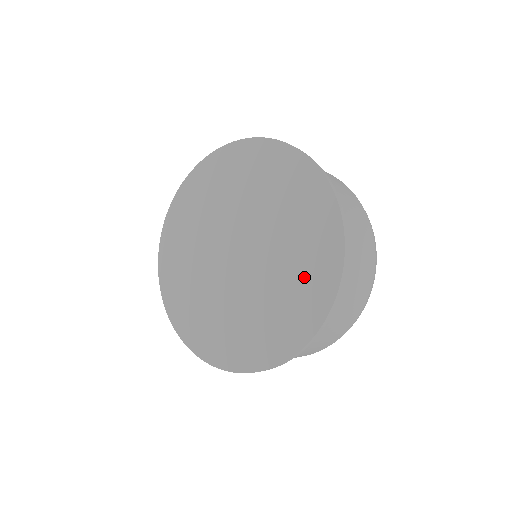
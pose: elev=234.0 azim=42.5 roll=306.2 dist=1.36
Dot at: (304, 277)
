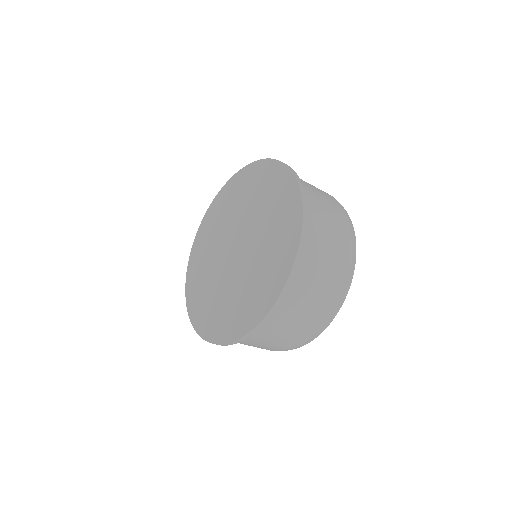
Dot at: (273, 259)
